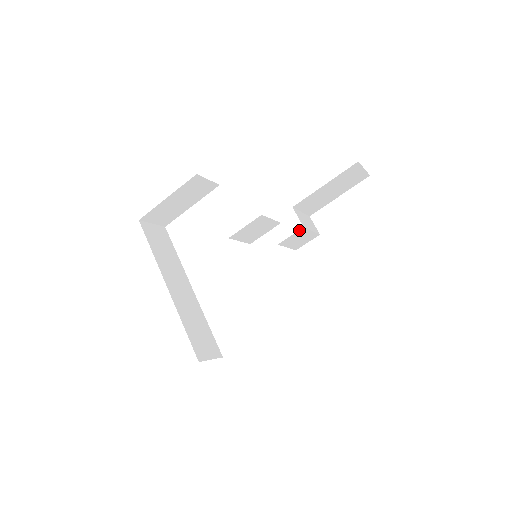
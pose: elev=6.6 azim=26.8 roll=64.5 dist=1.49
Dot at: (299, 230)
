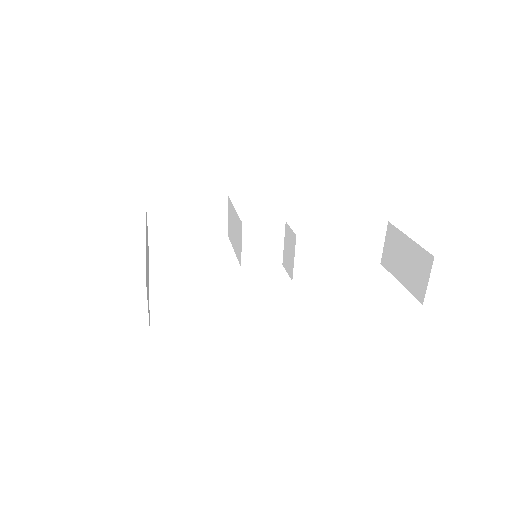
Dot at: (322, 235)
